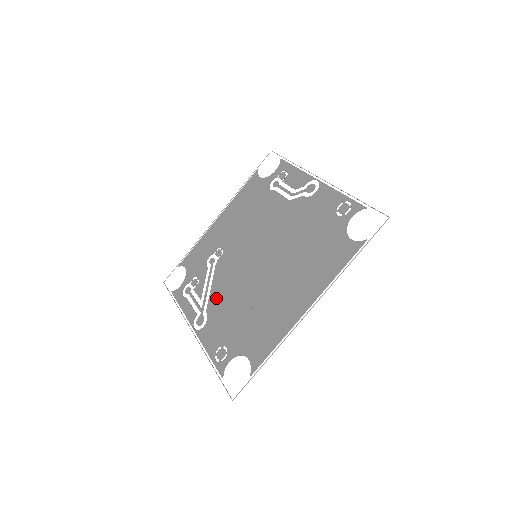
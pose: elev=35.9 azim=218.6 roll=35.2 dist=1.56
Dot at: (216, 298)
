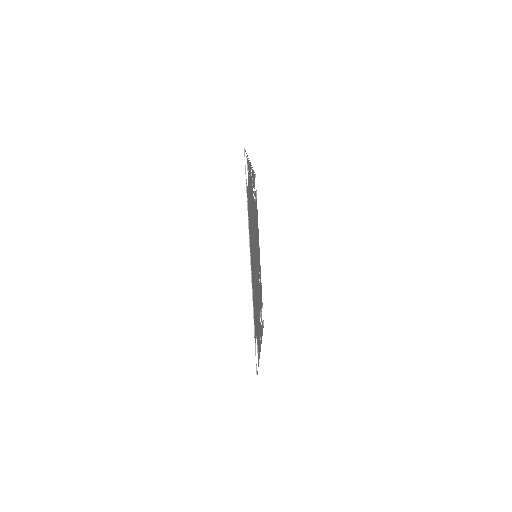
Dot at: occluded
